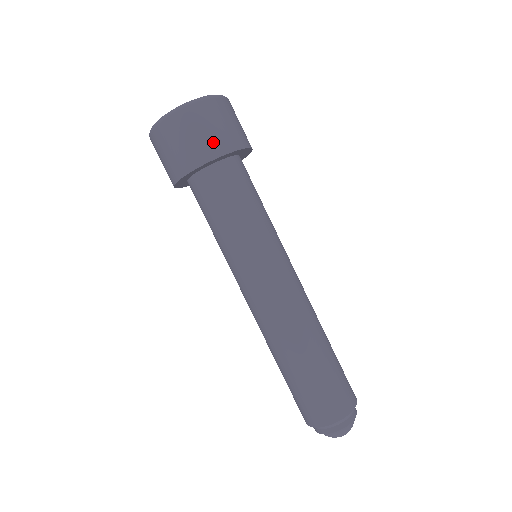
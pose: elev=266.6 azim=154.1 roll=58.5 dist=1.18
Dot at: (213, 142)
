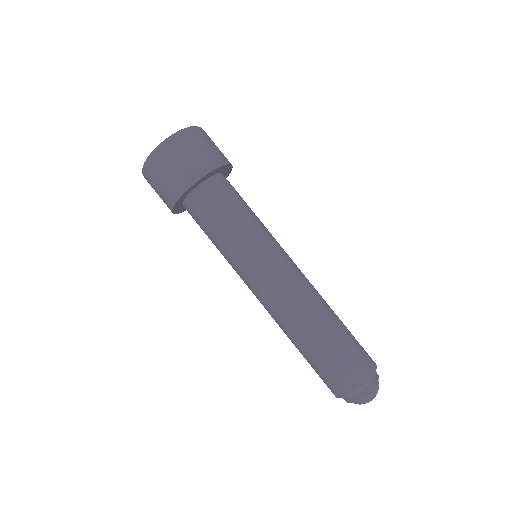
Dot at: (199, 163)
